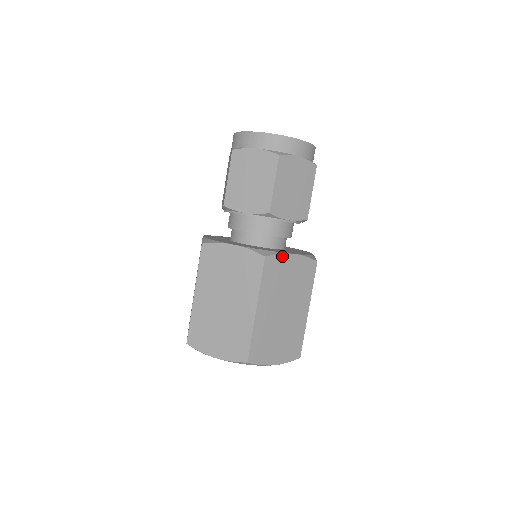
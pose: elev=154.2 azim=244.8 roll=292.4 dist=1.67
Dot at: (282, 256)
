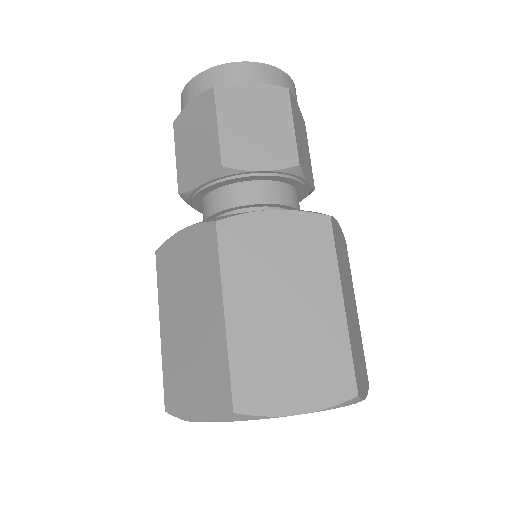
Dot at: (335, 222)
